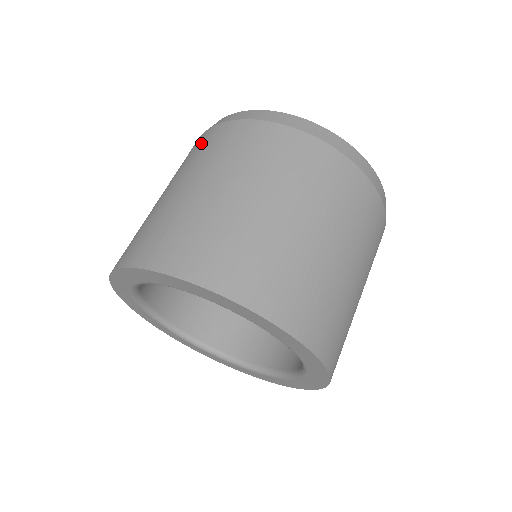
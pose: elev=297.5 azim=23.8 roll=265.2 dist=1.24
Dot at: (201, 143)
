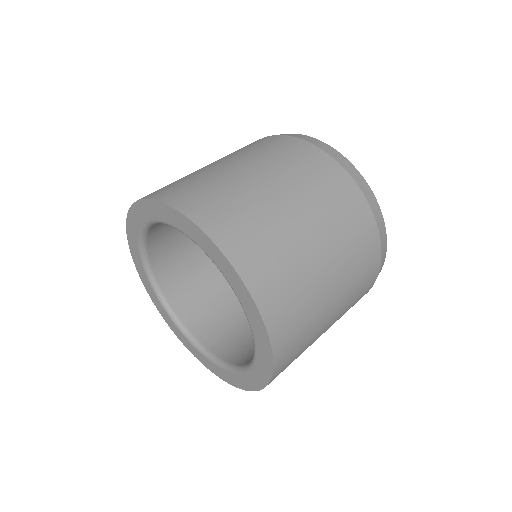
Dot at: occluded
